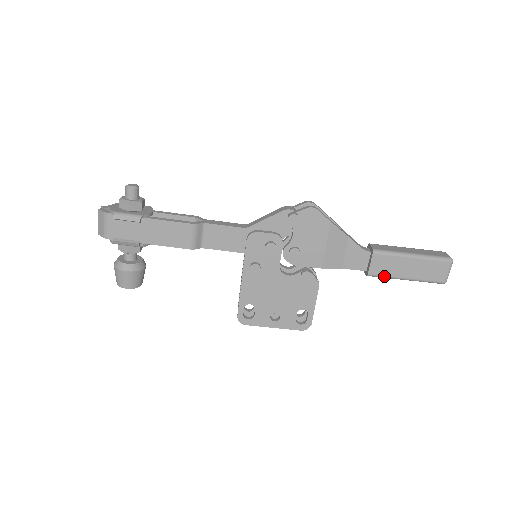
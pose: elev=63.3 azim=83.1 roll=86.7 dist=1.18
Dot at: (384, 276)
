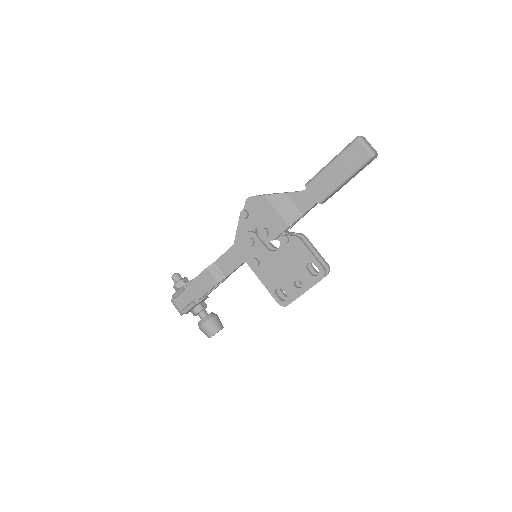
Dot at: (329, 193)
